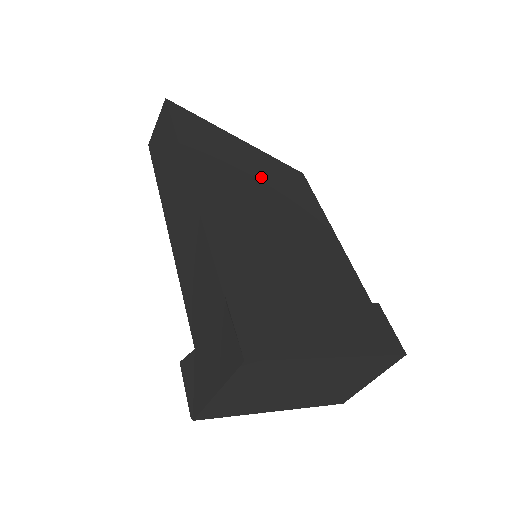
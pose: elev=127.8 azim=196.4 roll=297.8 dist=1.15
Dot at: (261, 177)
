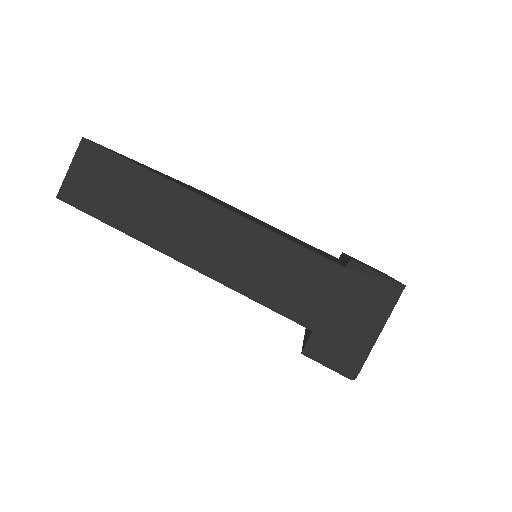
Dot at: occluded
